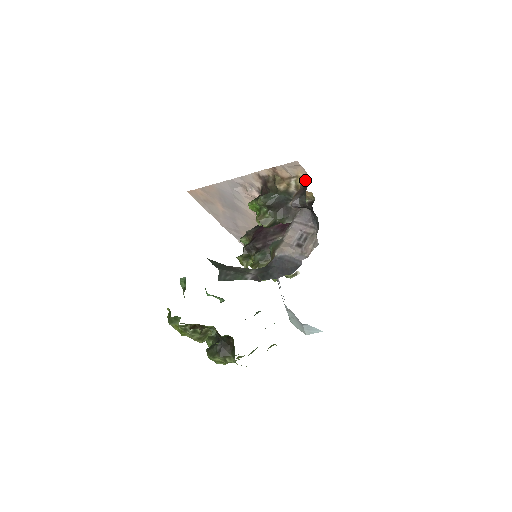
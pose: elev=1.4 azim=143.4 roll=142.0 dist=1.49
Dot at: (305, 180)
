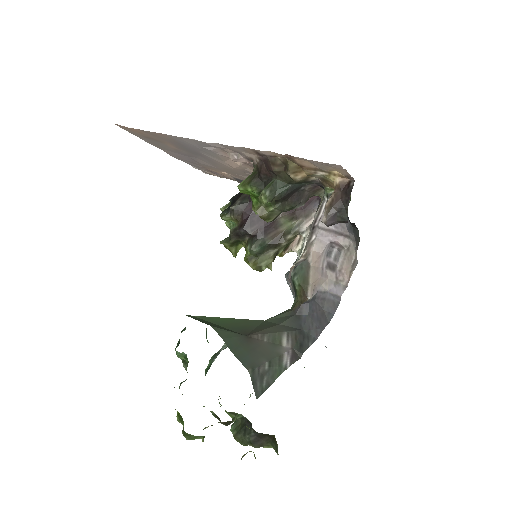
Dot at: (343, 180)
